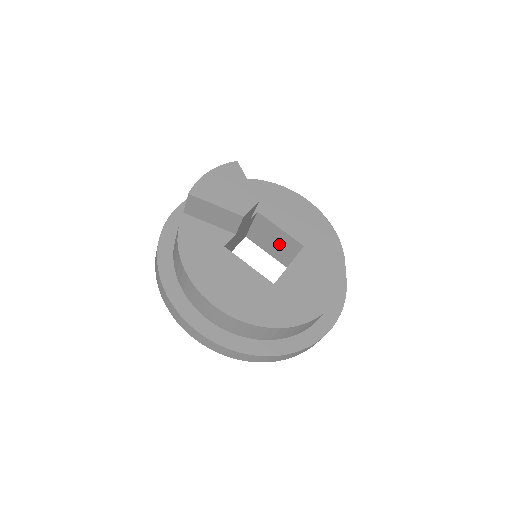
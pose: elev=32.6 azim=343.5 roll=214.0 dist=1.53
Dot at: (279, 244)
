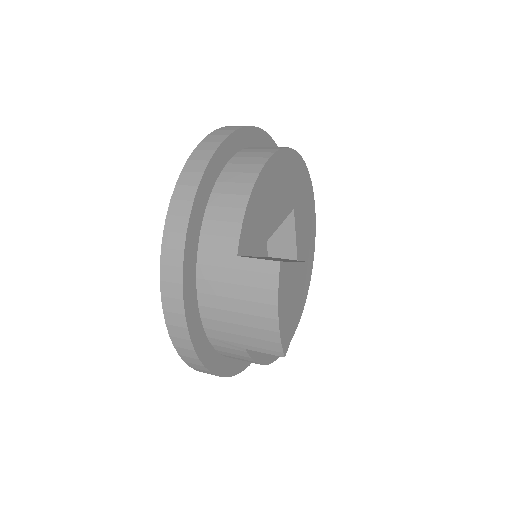
Dot at: occluded
